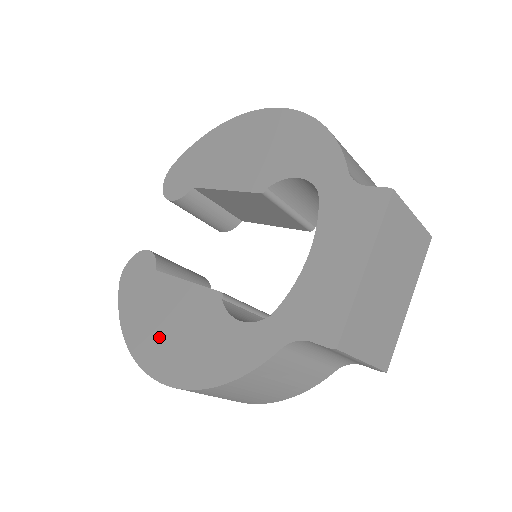
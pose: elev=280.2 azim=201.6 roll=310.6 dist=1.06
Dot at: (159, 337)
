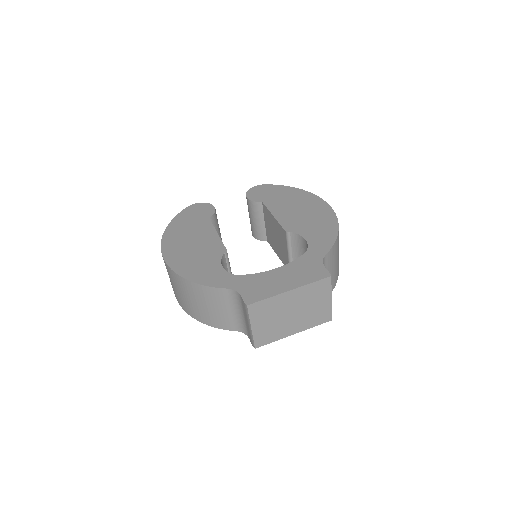
Dot at: (182, 243)
